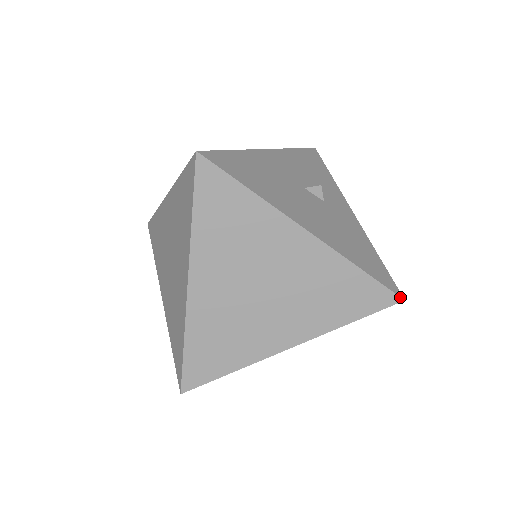
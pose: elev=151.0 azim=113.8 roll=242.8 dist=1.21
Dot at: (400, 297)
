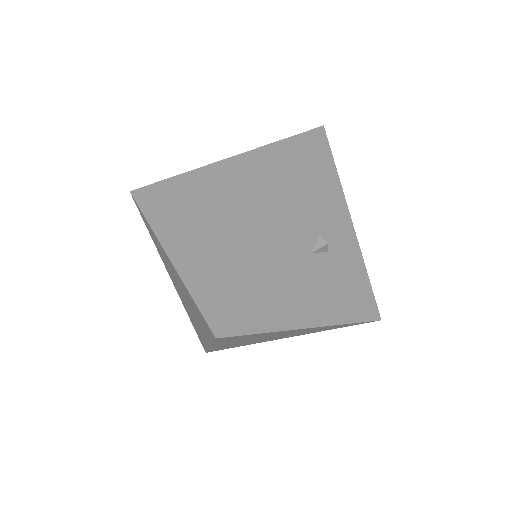
Dot at: (378, 320)
